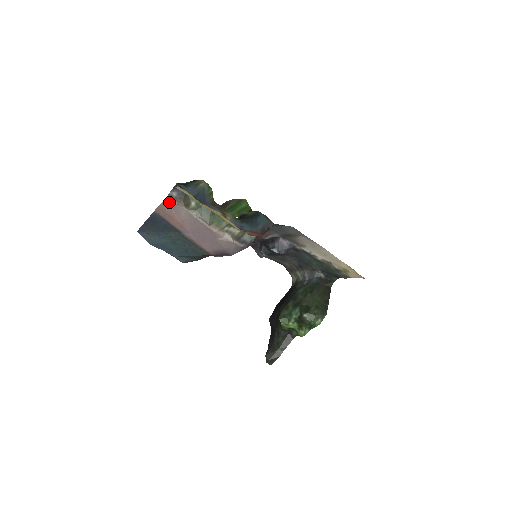
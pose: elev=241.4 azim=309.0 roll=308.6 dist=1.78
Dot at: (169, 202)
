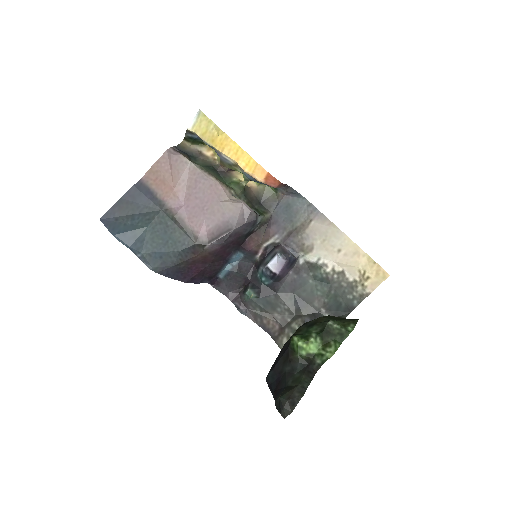
Dot at: (170, 156)
